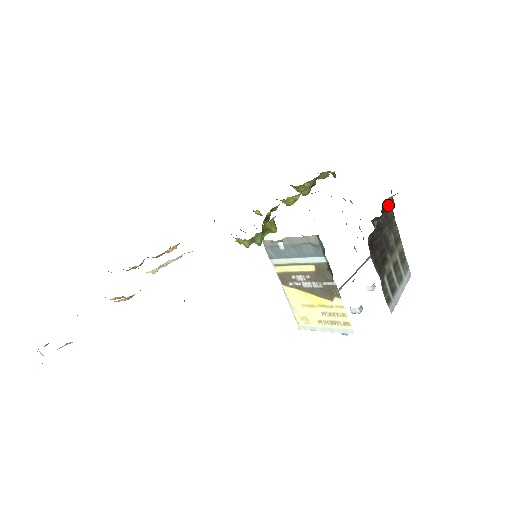
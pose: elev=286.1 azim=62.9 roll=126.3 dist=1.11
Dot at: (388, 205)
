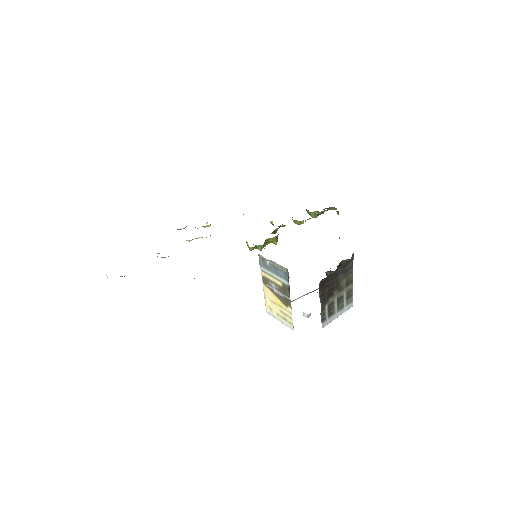
Dot at: (345, 263)
